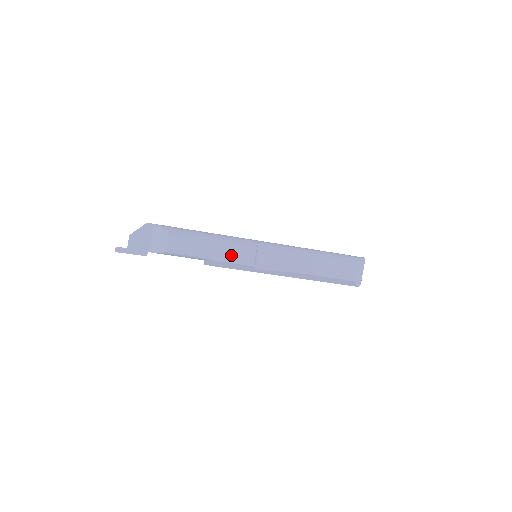
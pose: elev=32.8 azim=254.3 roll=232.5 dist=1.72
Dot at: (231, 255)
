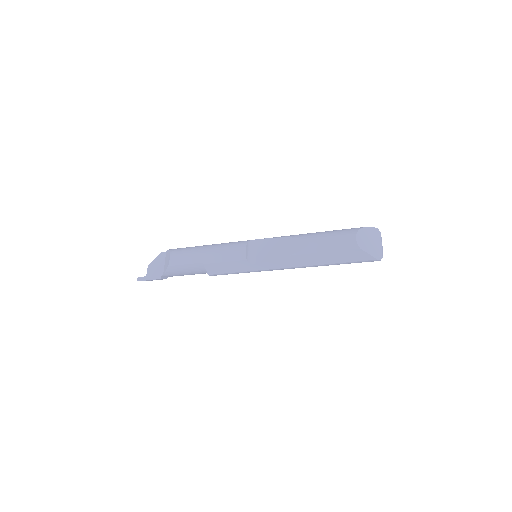
Dot at: (223, 254)
